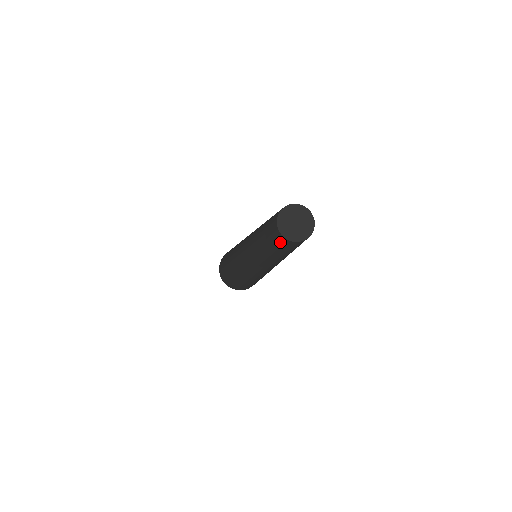
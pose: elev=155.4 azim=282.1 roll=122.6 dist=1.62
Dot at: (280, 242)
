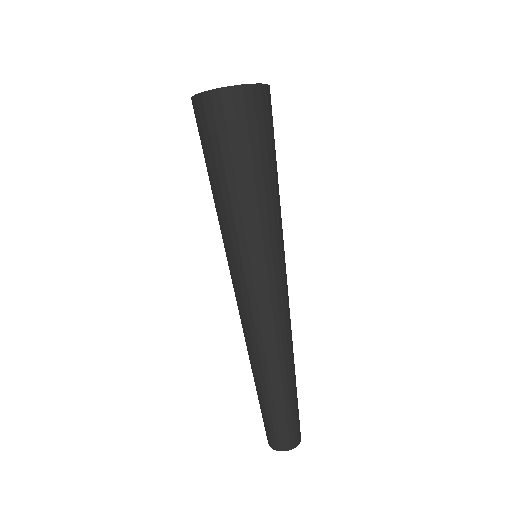
Dot at: occluded
